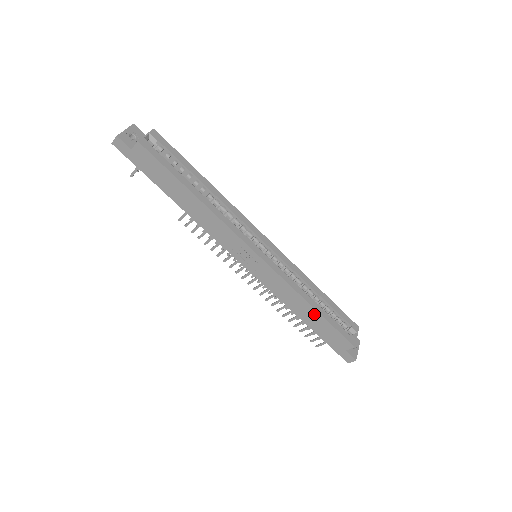
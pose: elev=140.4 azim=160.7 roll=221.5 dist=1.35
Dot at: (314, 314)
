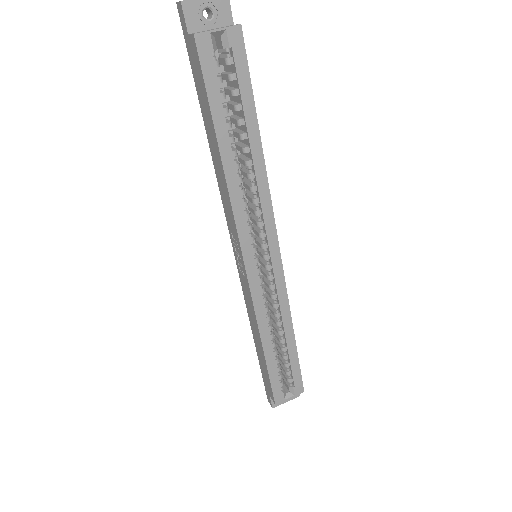
Dot at: (262, 352)
